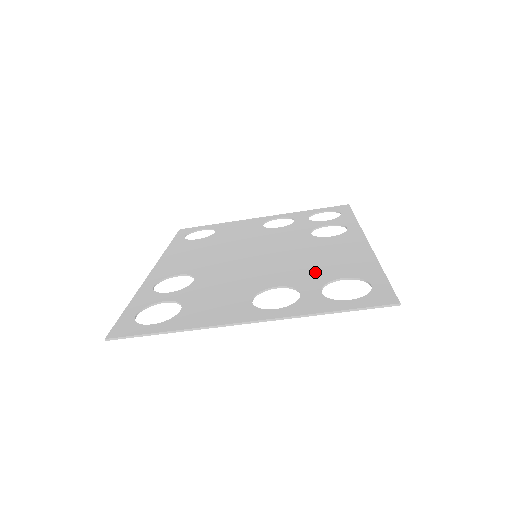
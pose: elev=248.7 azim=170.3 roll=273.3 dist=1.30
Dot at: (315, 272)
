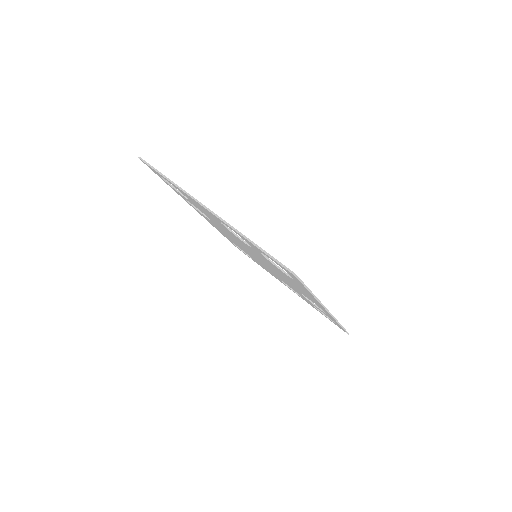
Dot at: occluded
